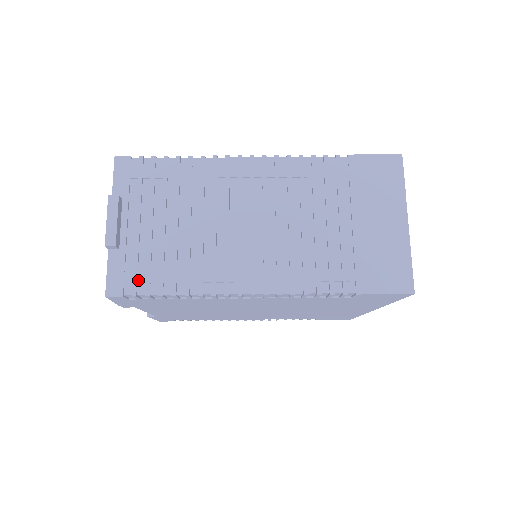
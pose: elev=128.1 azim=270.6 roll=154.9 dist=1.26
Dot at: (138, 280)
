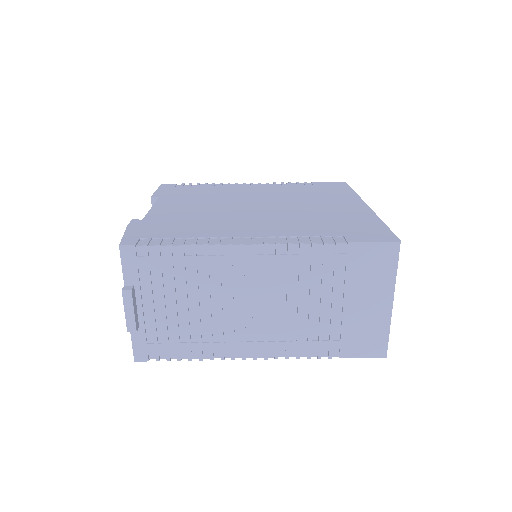
Dot at: (159, 350)
